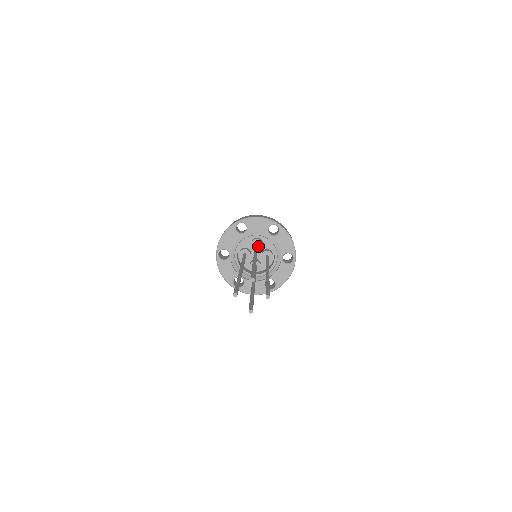
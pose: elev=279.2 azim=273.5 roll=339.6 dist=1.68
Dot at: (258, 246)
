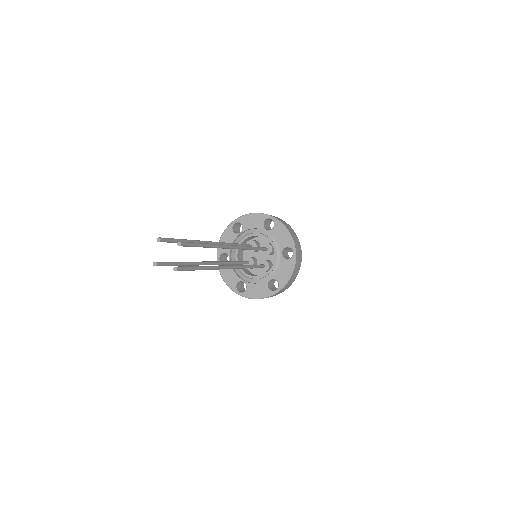
Dot at: (266, 251)
